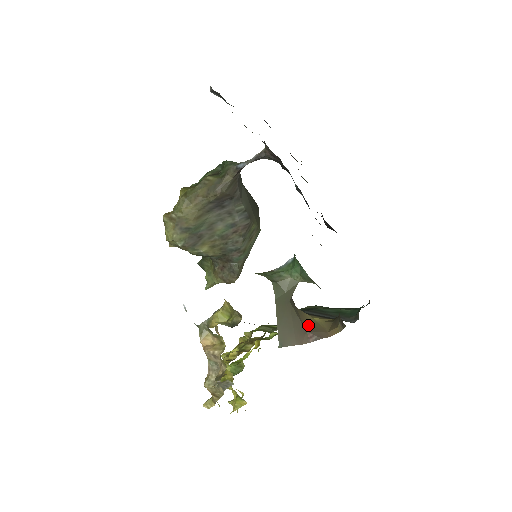
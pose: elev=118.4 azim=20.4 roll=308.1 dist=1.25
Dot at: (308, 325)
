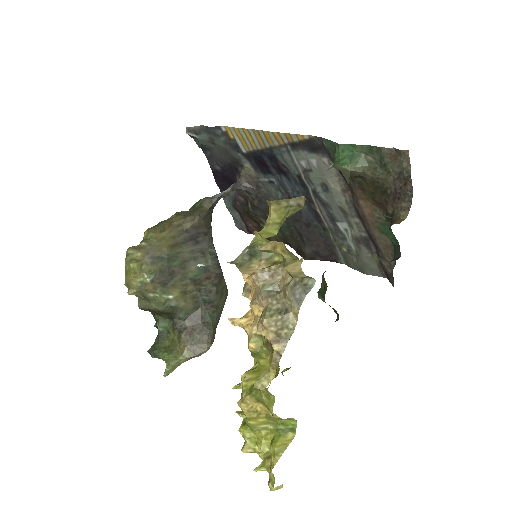
Dot at: occluded
